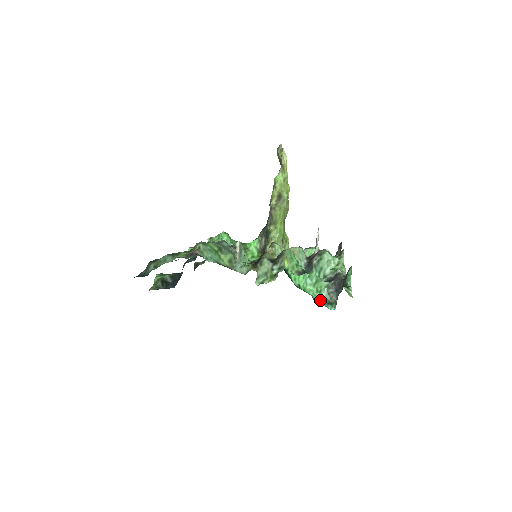
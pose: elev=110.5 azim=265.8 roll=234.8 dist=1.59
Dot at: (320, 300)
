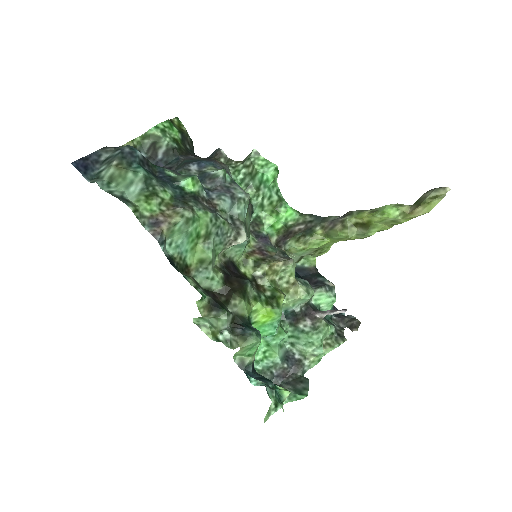
Dot at: (256, 361)
